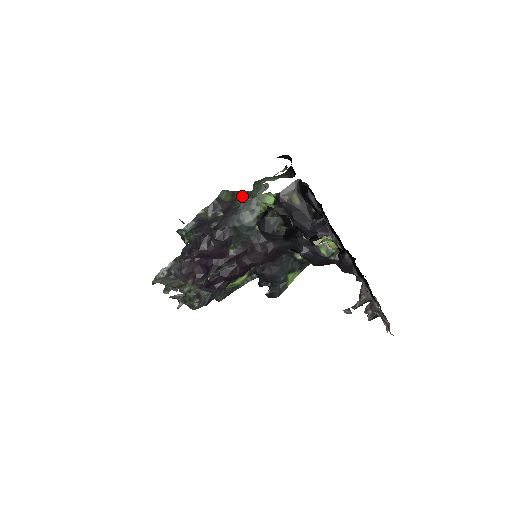
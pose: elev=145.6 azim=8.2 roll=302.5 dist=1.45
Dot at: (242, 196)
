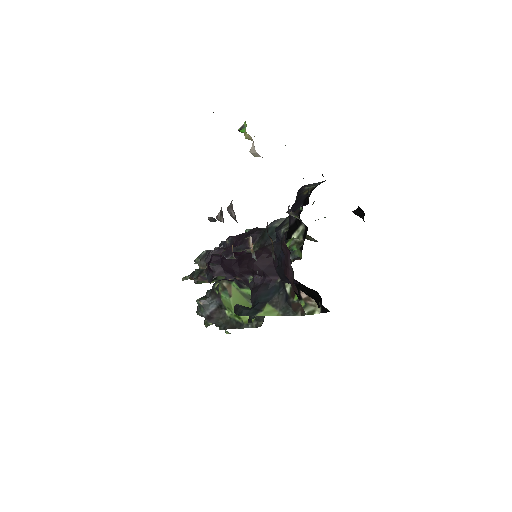
Dot at: (308, 238)
